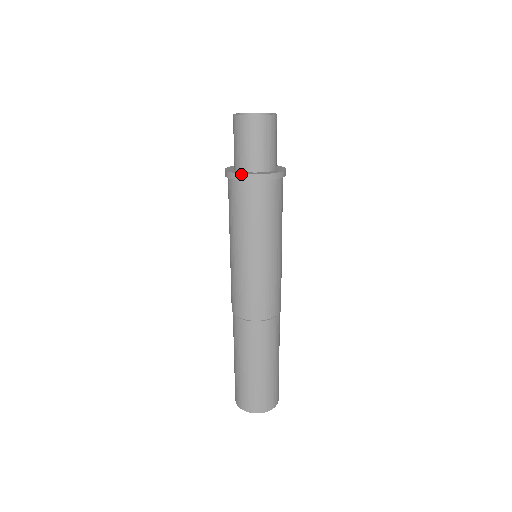
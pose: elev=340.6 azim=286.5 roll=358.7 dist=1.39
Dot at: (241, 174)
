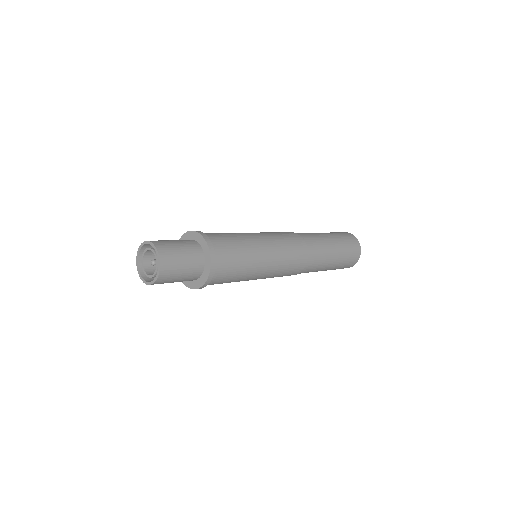
Dot at: occluded
